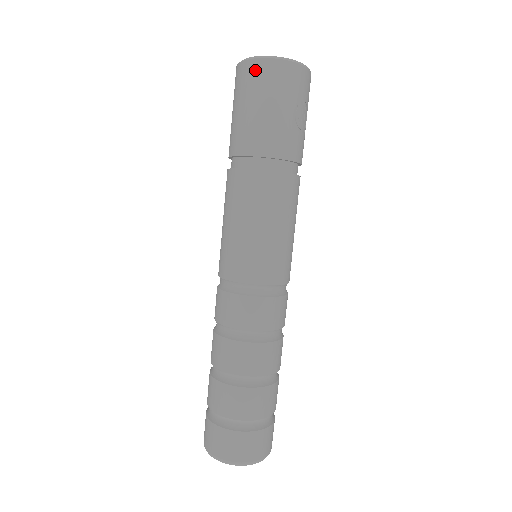
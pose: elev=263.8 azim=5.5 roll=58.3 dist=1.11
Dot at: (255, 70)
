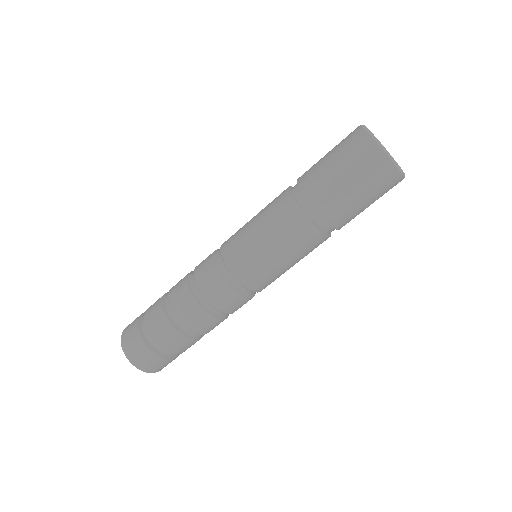
Dot at: (372, 154)
